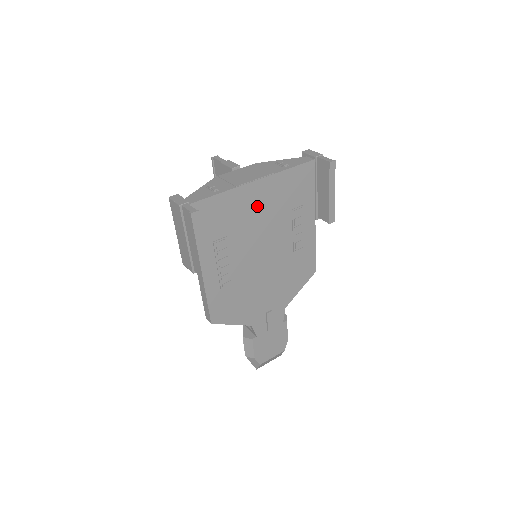
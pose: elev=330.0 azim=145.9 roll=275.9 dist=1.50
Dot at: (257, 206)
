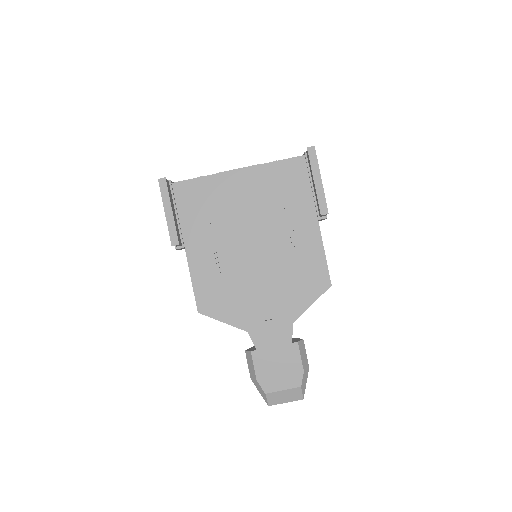
Dot at: (241, 194)
